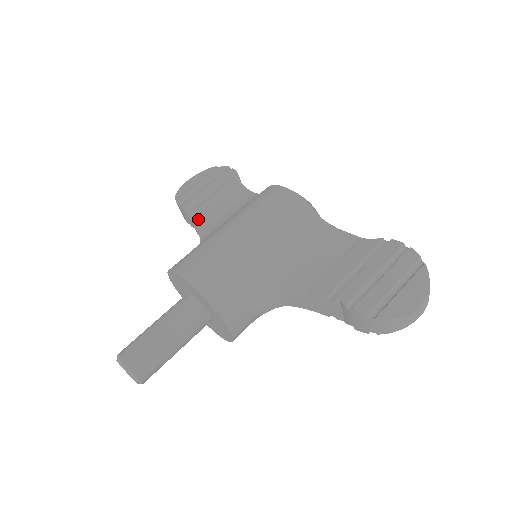
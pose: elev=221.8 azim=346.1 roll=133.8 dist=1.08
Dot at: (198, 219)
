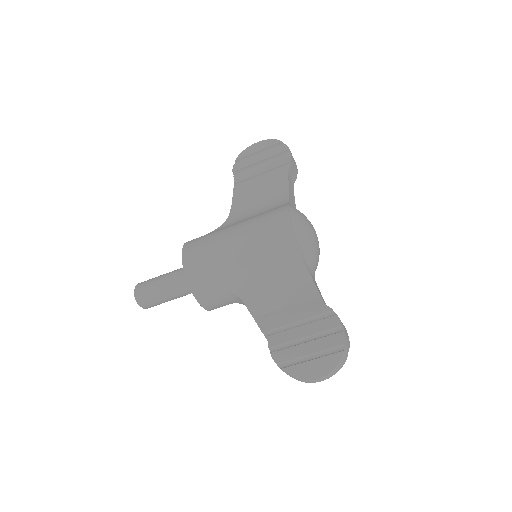
Dot at: (238, 194)
